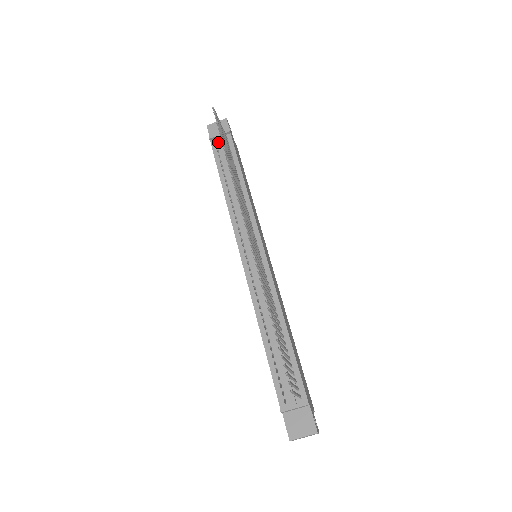
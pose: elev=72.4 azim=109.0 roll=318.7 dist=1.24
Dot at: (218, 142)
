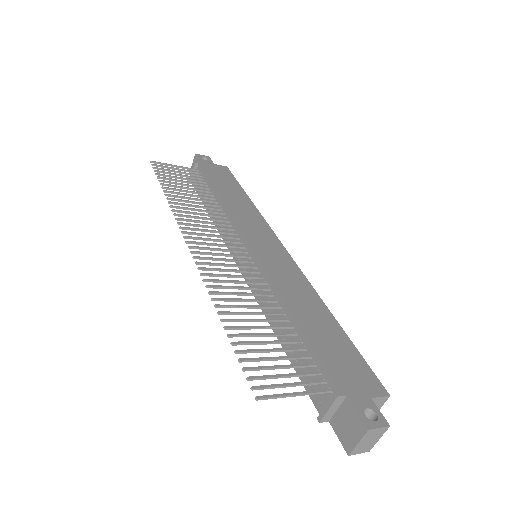
Dot at: occluded
